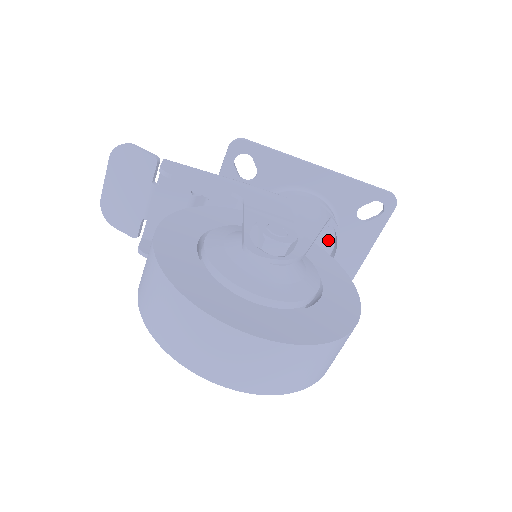
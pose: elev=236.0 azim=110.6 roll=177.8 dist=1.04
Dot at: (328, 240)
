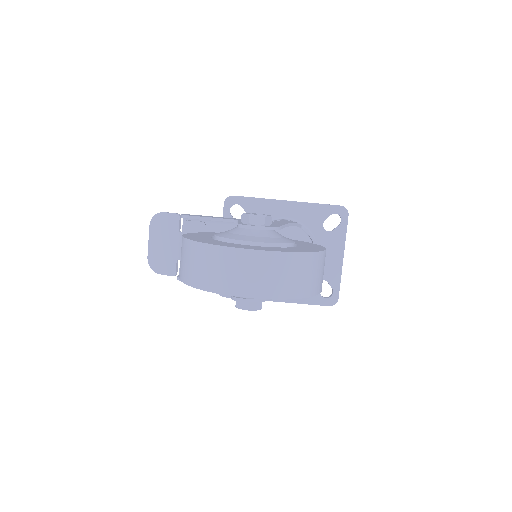
Dot at: occluded
